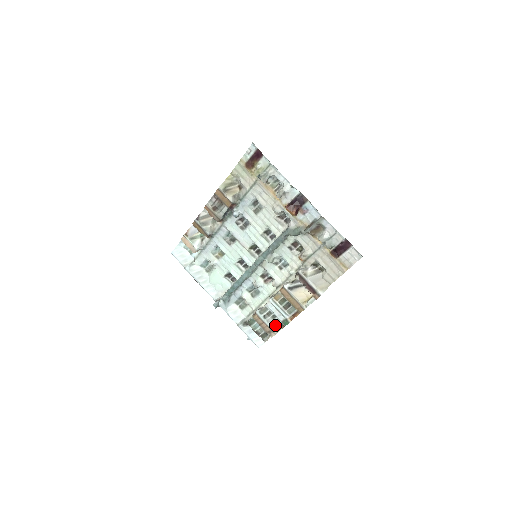
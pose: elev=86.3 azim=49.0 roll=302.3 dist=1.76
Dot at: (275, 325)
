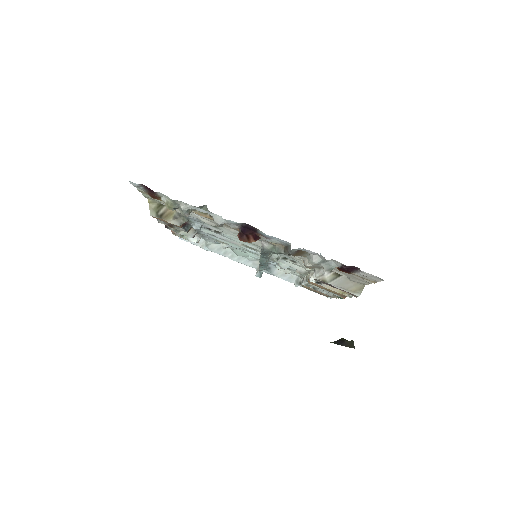
Dot at: (331, 294)
